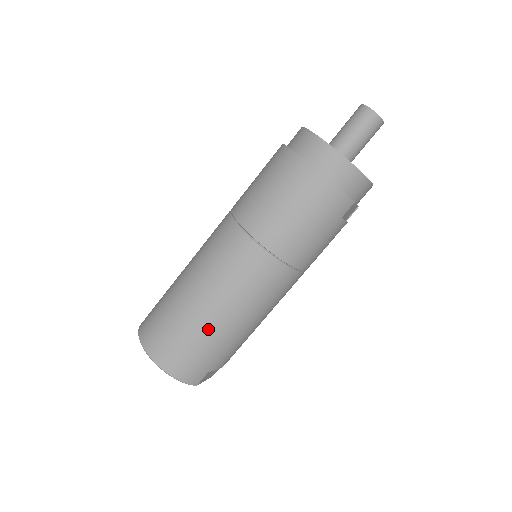
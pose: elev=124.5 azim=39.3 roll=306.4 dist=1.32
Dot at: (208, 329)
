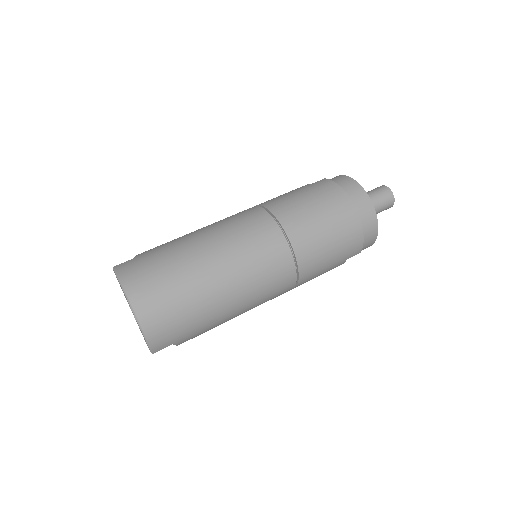
Dot at: (207, 300)
